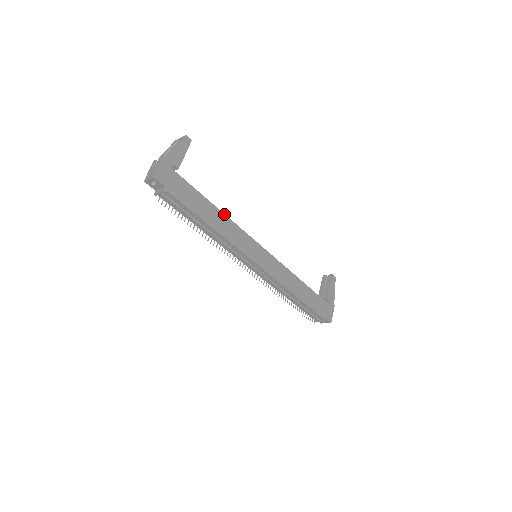
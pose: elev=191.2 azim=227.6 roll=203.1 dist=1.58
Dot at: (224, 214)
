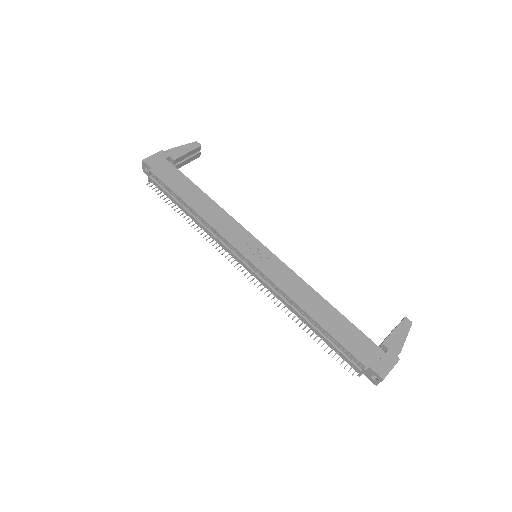
Dot at: (215, 203)
